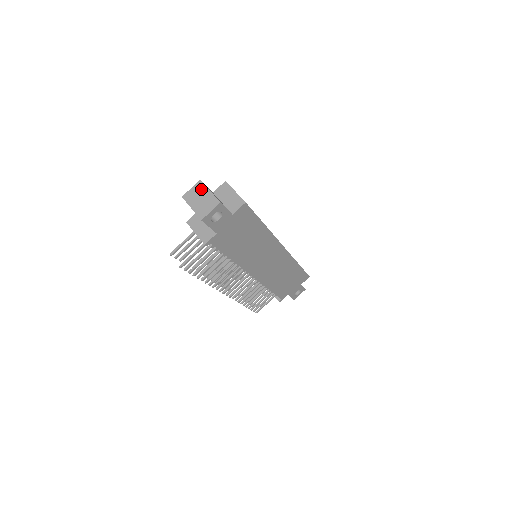
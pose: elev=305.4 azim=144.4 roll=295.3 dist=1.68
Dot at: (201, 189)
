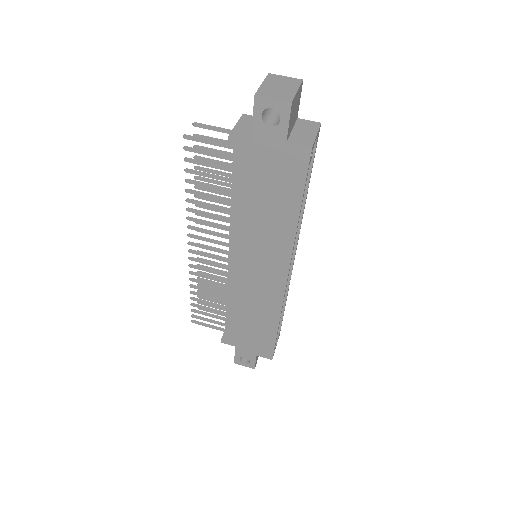
Dot at: (293, 83)
